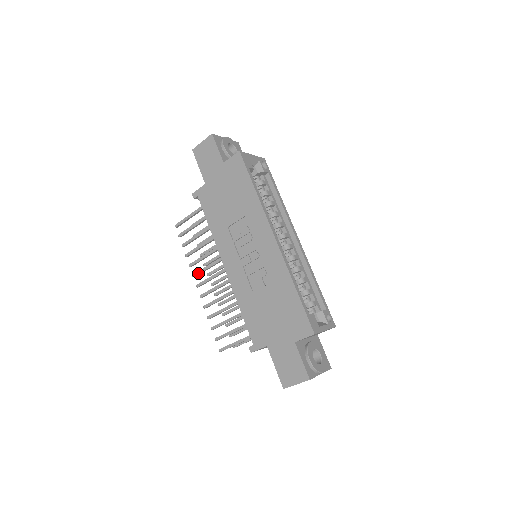
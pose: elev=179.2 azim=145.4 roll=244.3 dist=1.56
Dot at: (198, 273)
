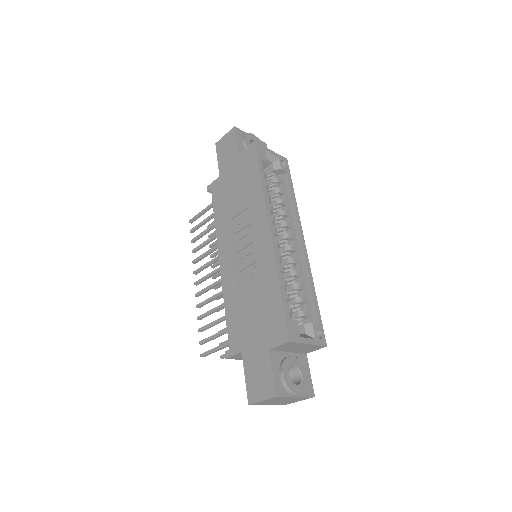
Dot at: (198, 270)
